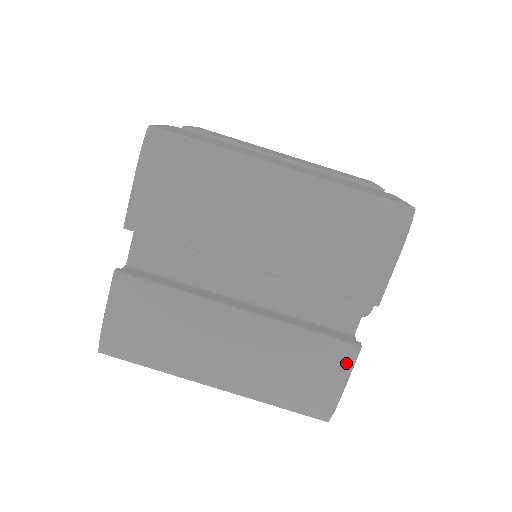
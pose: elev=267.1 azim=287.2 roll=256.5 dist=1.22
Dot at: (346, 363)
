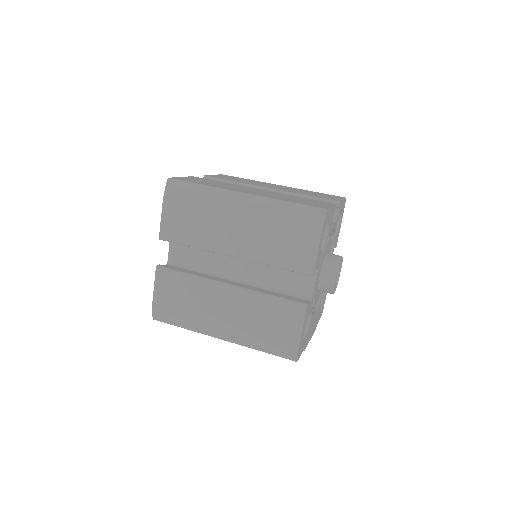
Dot at: (299, 317)
